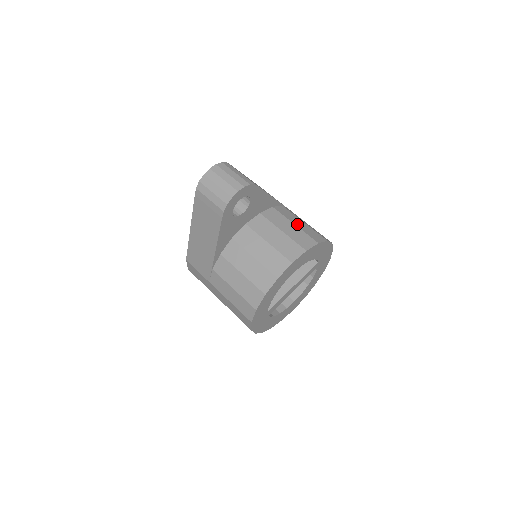
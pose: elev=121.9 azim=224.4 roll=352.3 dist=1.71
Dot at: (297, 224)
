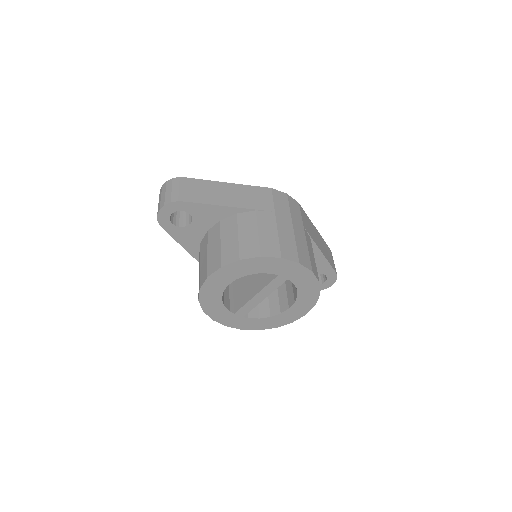
Dot at: (242, 235)
